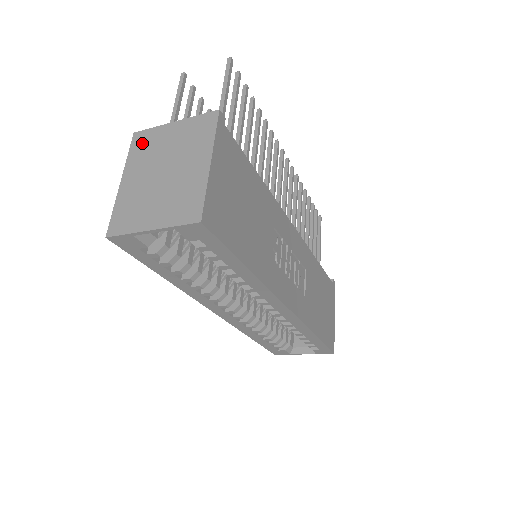
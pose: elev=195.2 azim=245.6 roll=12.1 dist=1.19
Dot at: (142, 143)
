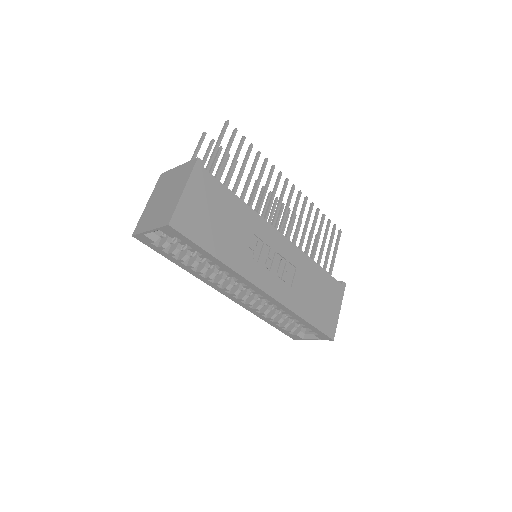
Dot at: (162, 180)
